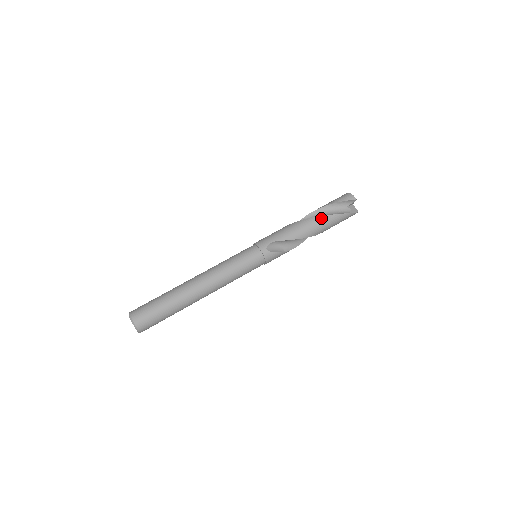
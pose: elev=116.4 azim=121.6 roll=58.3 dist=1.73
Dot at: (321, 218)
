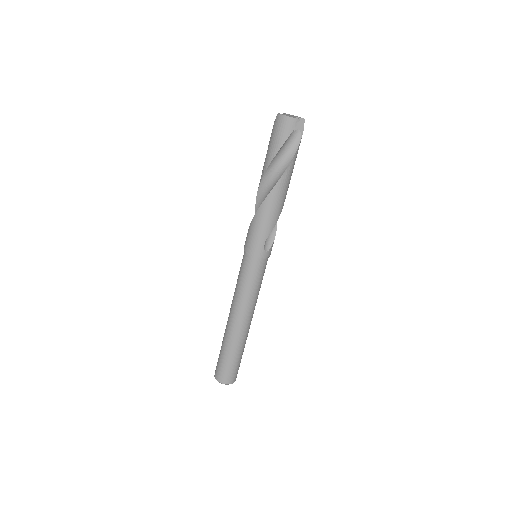
Dot at: (285, 176)
